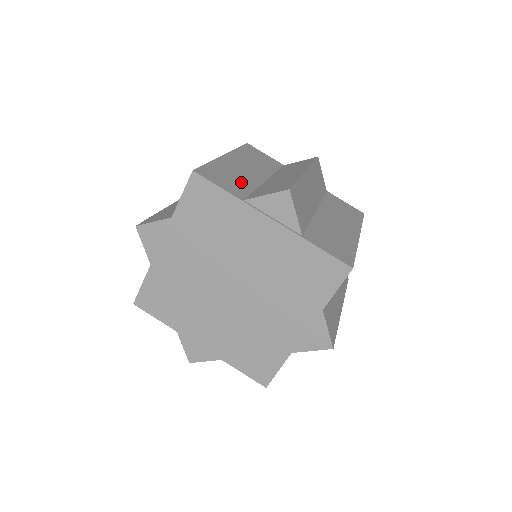
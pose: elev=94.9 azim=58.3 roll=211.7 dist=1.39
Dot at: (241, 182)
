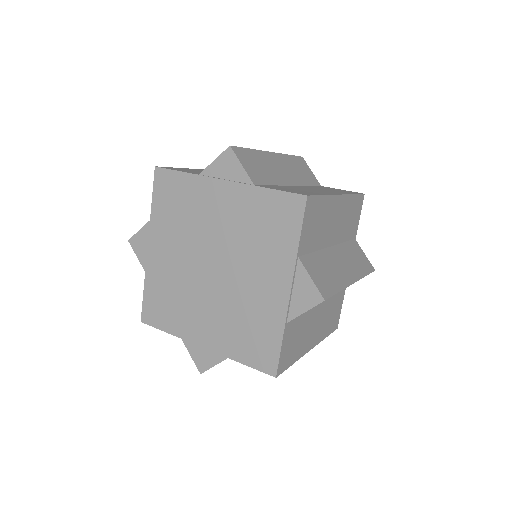
Dot at: occluded
